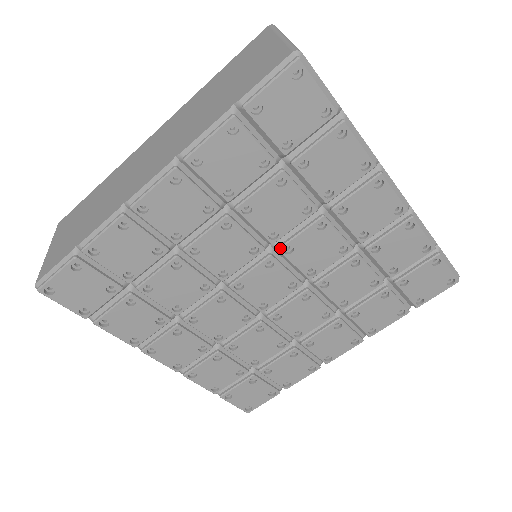
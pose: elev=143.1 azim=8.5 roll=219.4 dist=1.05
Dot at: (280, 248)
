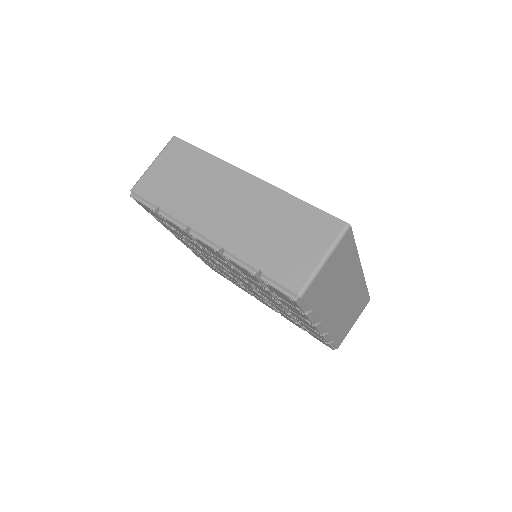
Dot at: (254, 286)
